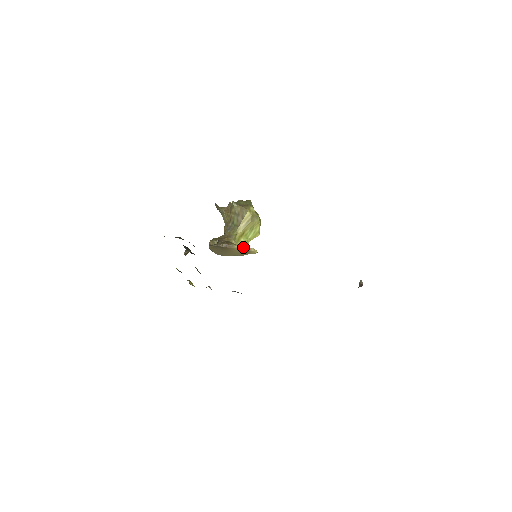
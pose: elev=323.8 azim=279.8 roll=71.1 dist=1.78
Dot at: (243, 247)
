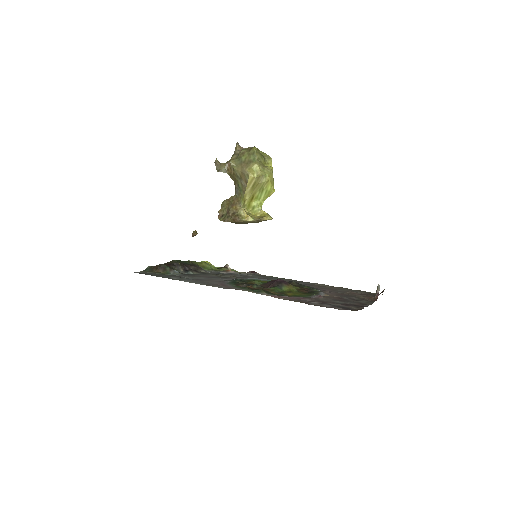
Dot at: (256, 213)
